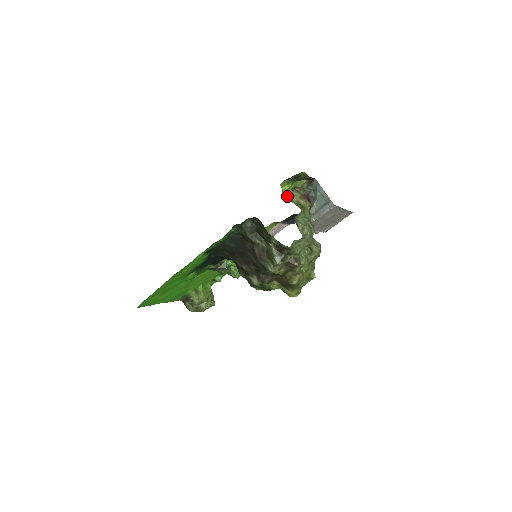
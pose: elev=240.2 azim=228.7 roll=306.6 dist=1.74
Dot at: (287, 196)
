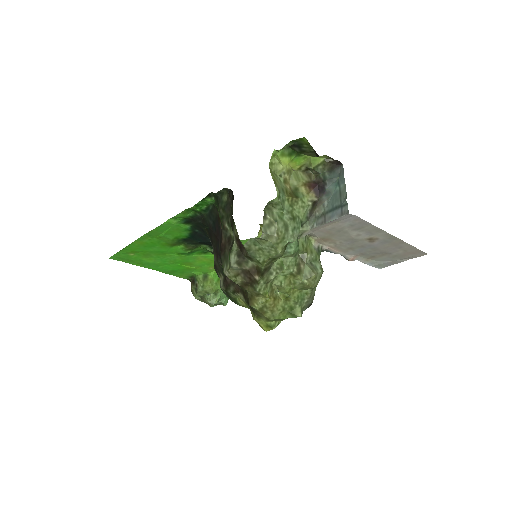
Dot at: (280, 172)
